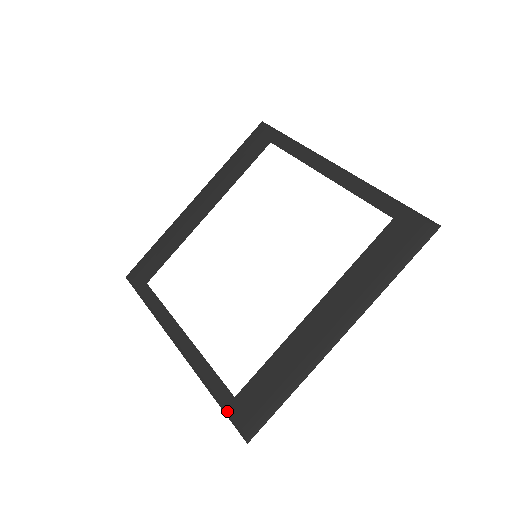
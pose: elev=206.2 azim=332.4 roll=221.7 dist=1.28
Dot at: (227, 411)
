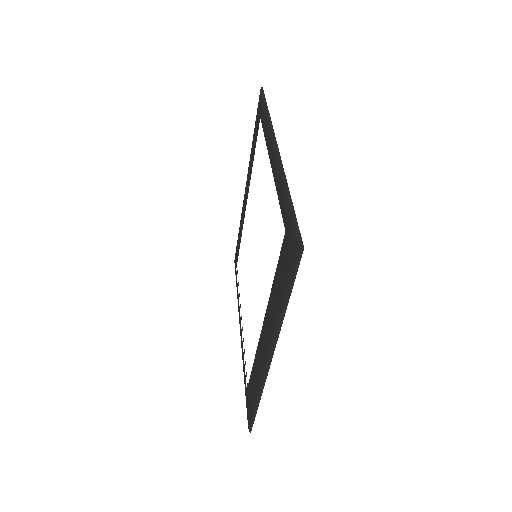
Dot at: (246, 400)
